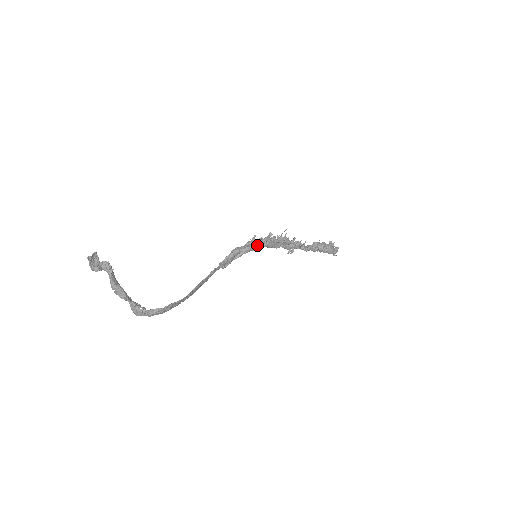
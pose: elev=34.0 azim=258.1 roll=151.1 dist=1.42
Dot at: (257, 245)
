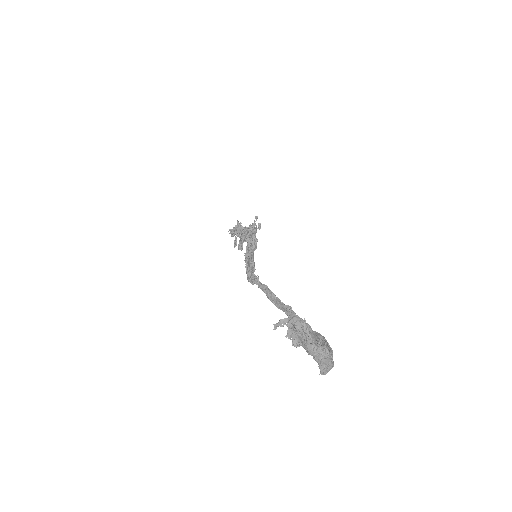
Dot at: occluded
